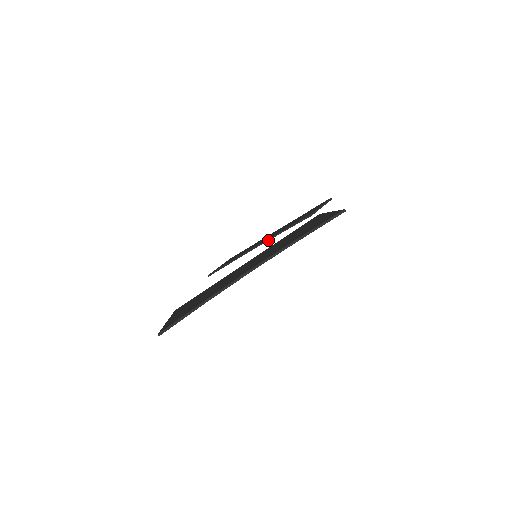
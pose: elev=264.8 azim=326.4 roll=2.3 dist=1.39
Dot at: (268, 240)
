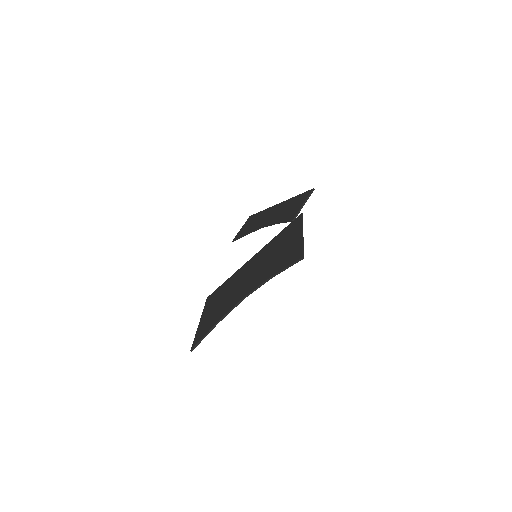
Dot at: occluded
